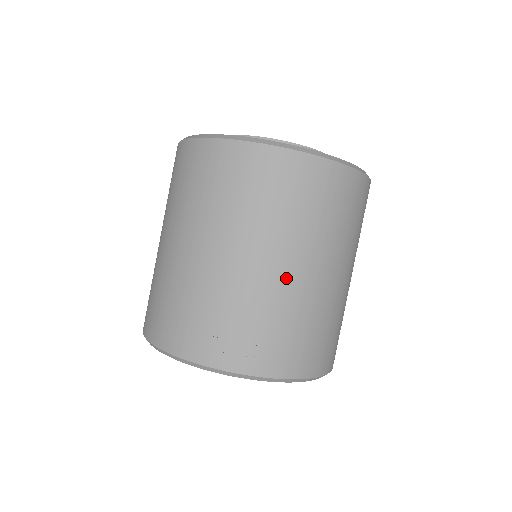
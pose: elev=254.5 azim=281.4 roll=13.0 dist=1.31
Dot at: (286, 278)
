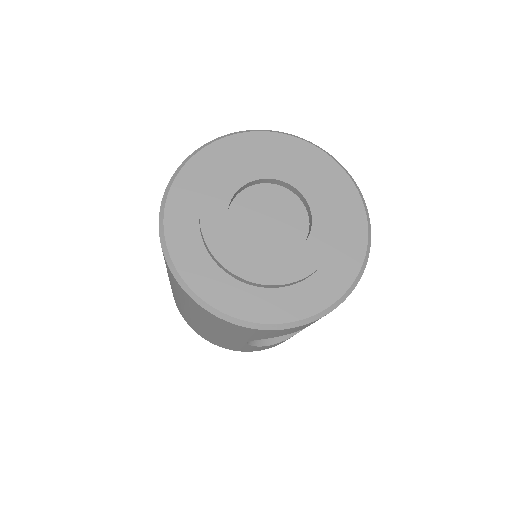
Dot at: occluded
